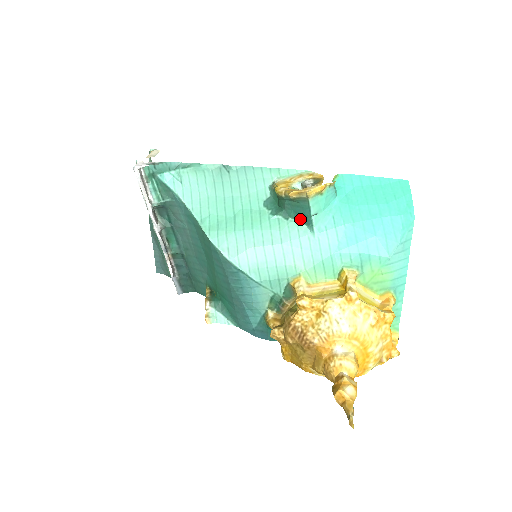
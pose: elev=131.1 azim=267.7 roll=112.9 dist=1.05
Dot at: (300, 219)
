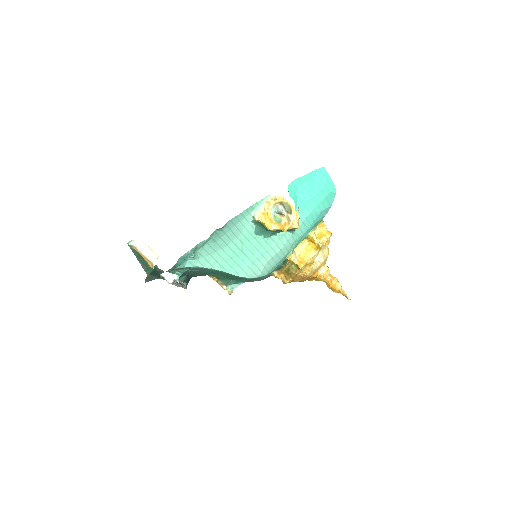
Dot at: occluded
